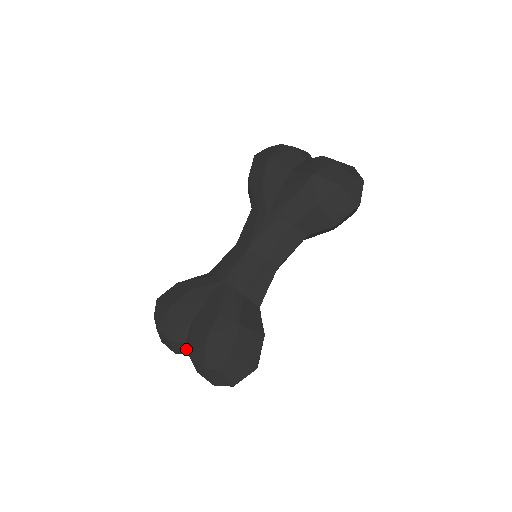
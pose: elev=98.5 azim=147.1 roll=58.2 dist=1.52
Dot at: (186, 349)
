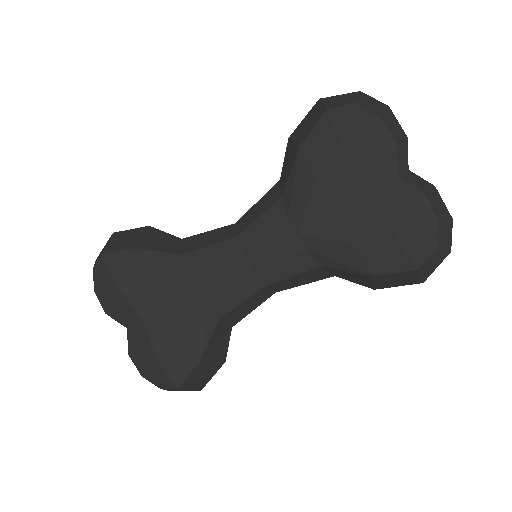
Dot at: occluded
